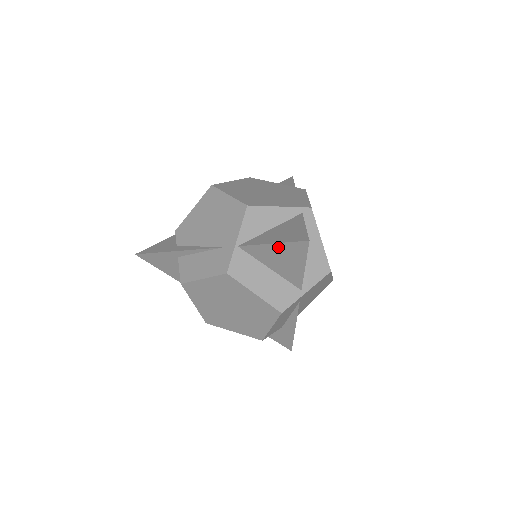
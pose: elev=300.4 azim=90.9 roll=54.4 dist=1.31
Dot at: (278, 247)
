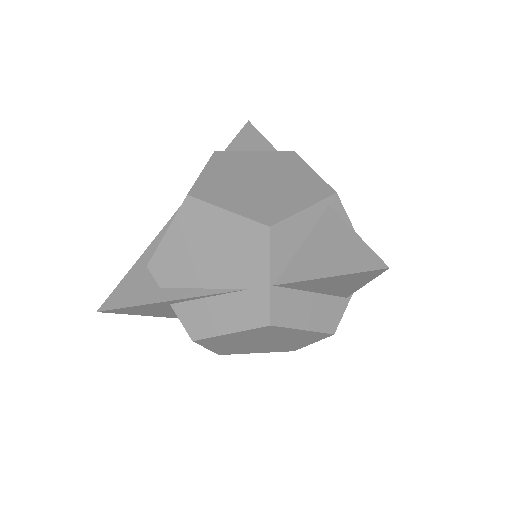
Dot at: (337, 278)
